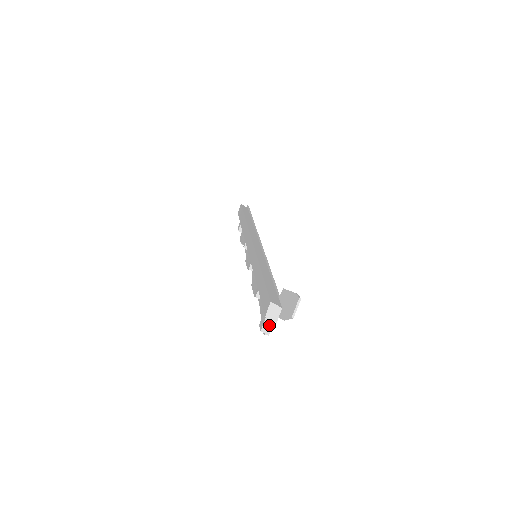
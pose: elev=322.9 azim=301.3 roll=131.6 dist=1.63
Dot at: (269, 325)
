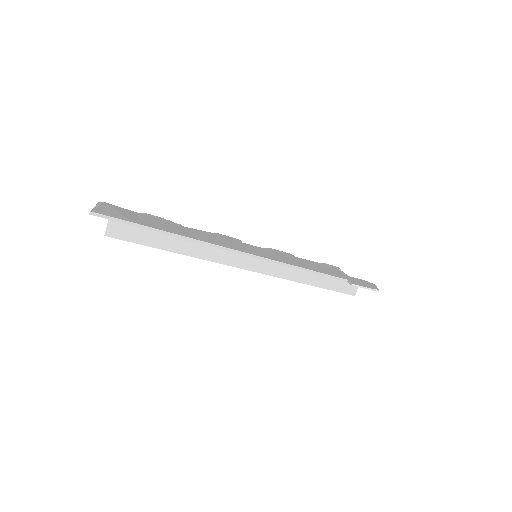
Dot at: occluded
